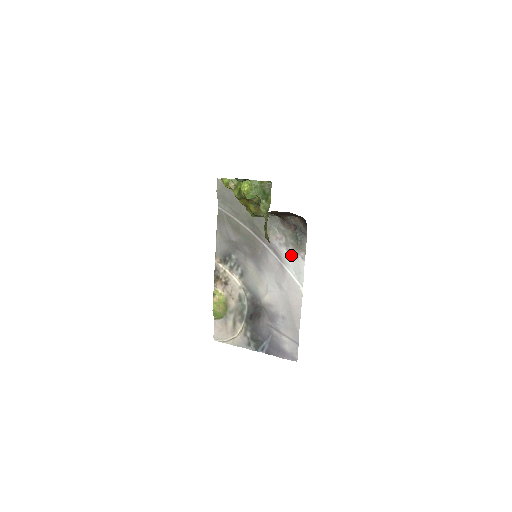
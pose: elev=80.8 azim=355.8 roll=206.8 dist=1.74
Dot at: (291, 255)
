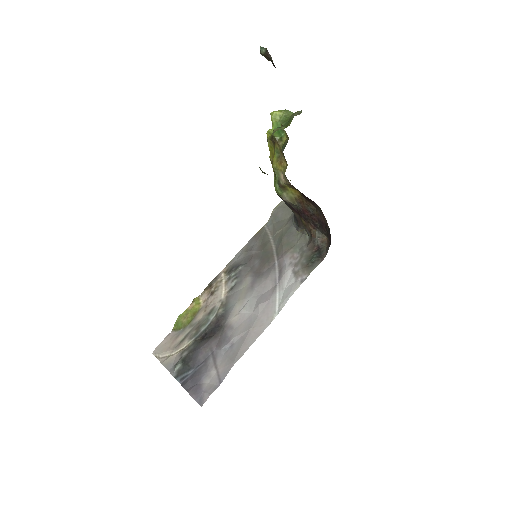
Dot at: (293, 276)
